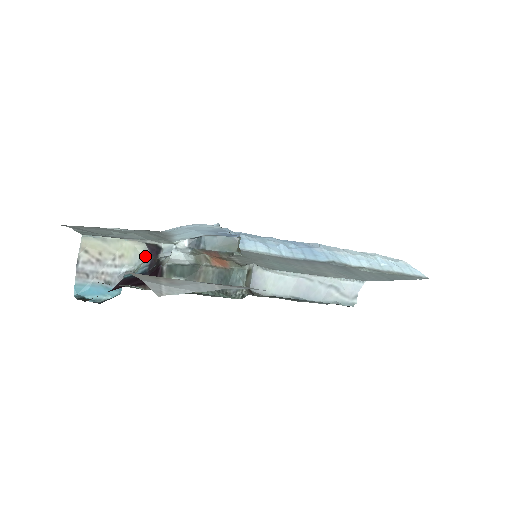
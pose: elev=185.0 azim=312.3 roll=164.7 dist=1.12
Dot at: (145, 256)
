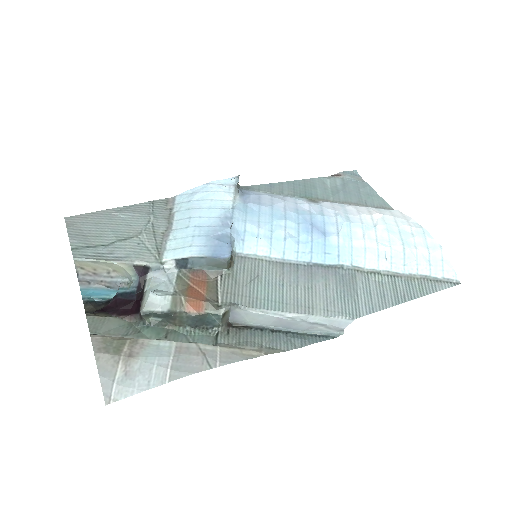
Dot at: (134, 276)
